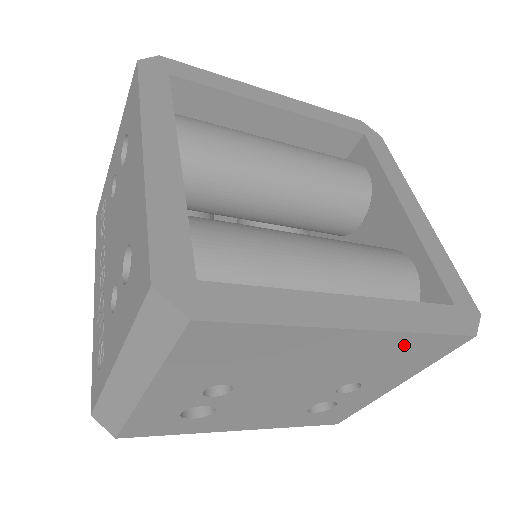
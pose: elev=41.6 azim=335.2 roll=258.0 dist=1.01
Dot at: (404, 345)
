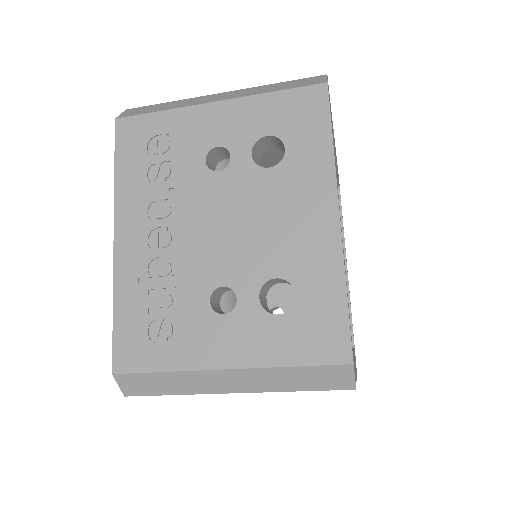
Dot at: occluded
